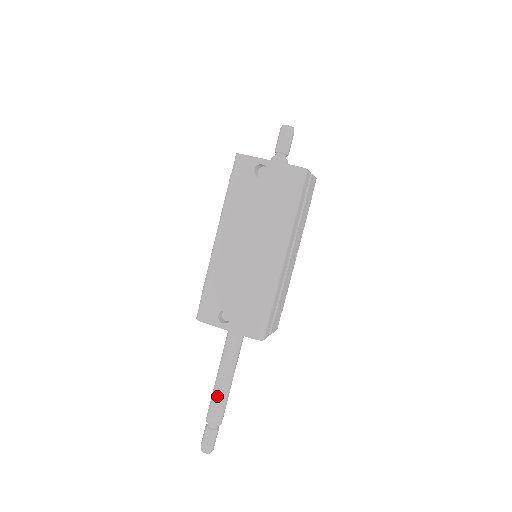
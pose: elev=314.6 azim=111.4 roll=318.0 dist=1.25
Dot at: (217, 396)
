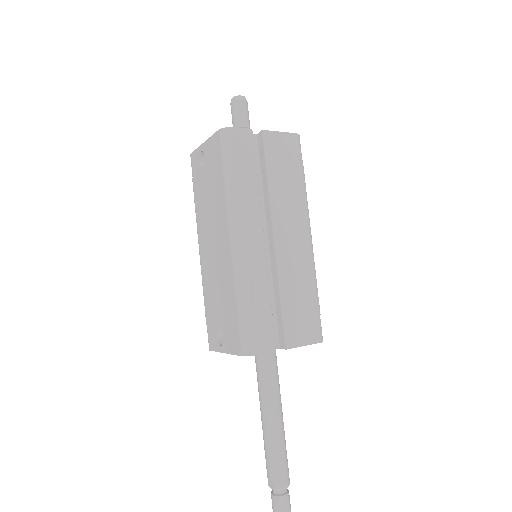
Dot at: (265, 446)
